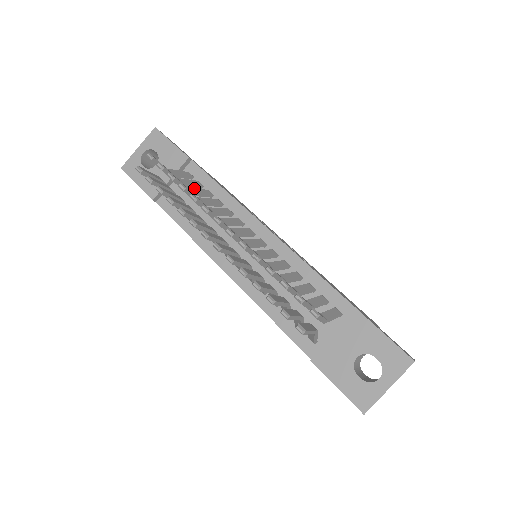
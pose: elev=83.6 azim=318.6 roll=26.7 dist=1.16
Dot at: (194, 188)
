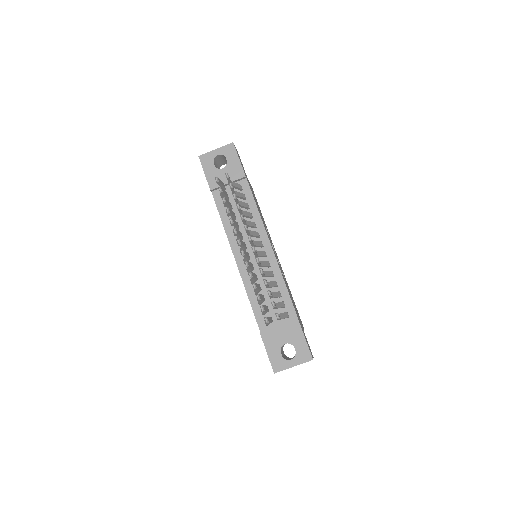
Dot at: (241, 201)
